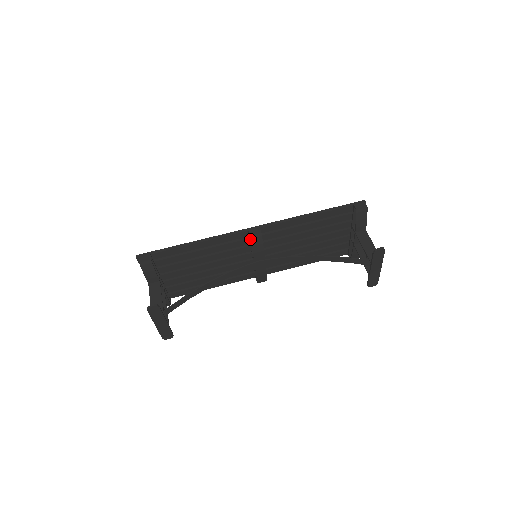
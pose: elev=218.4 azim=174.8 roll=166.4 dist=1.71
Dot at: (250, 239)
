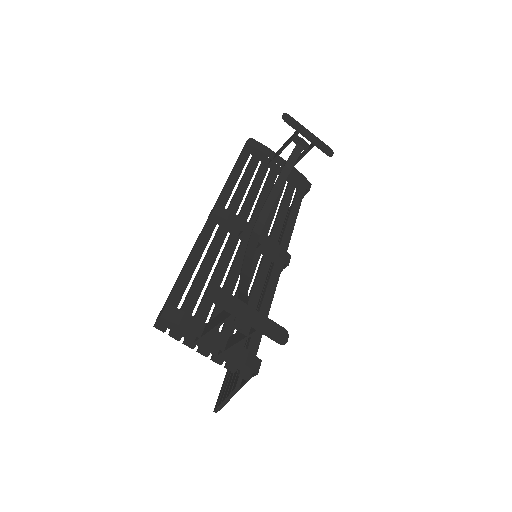
Dot at: (217, 216)
